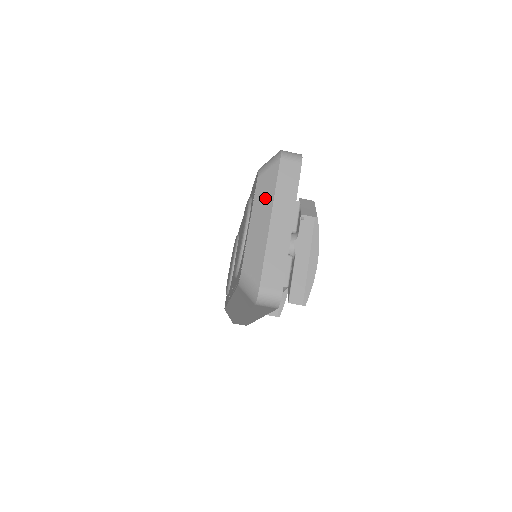
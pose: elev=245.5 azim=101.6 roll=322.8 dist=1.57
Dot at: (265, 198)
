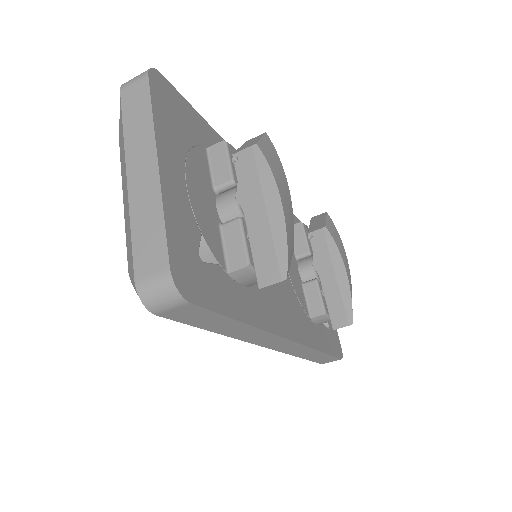
Dot at: (122, 155)
